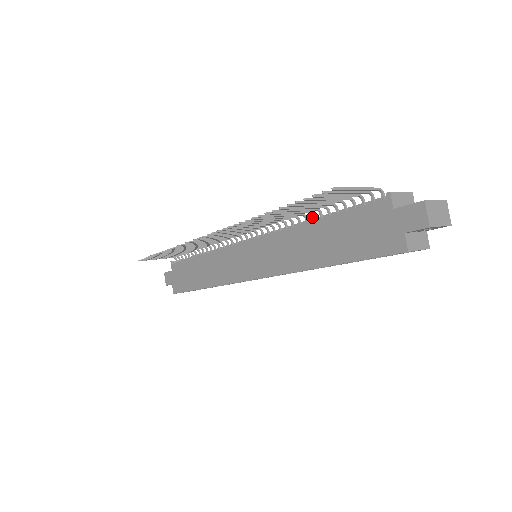
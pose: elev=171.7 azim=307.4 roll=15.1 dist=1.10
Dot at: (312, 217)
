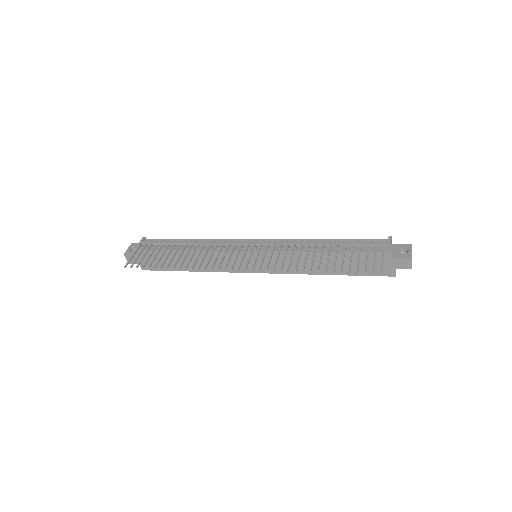
Dot at: (323, 248)
